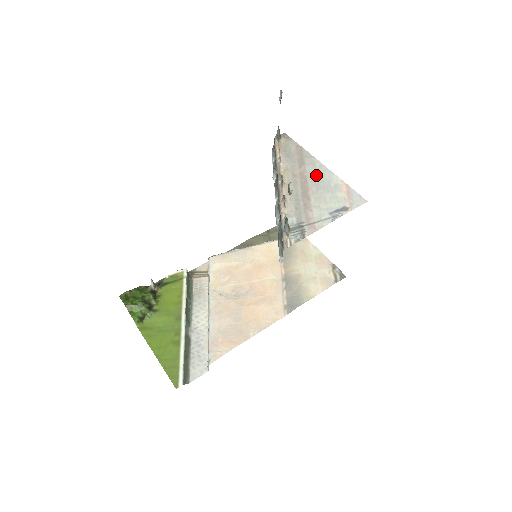
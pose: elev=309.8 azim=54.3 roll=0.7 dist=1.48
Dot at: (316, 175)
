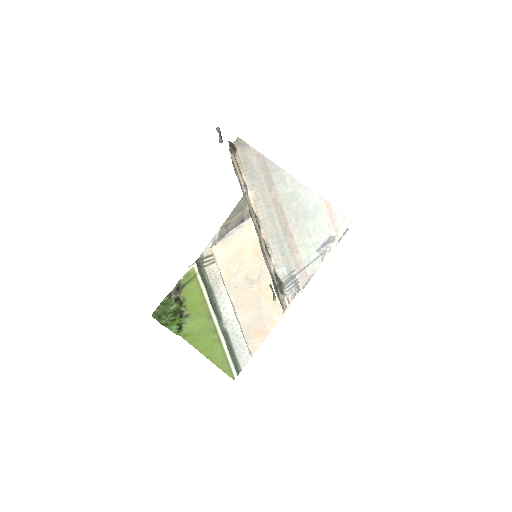
Dot at: (290, 198)
